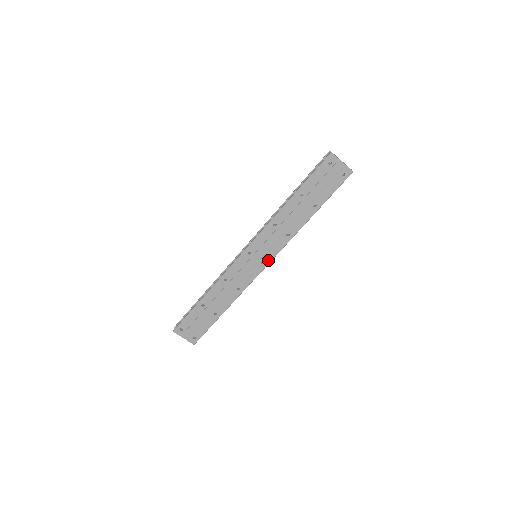
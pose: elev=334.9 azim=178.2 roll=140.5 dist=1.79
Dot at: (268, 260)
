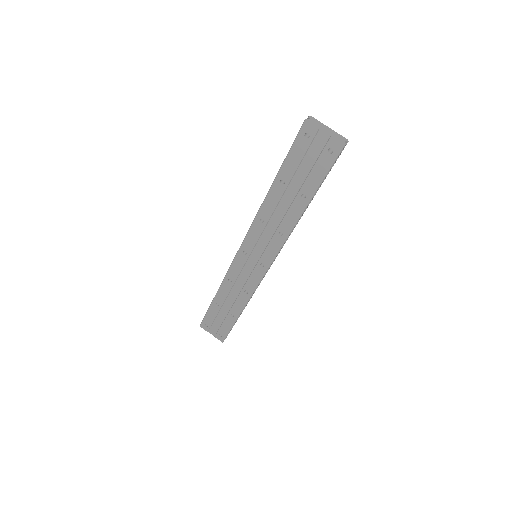
Dot at: (268, 262)
